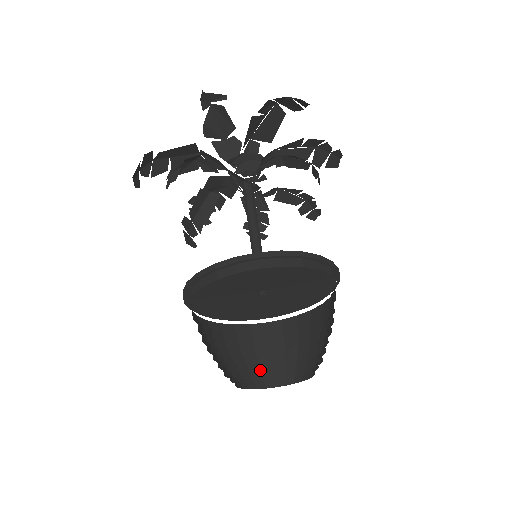
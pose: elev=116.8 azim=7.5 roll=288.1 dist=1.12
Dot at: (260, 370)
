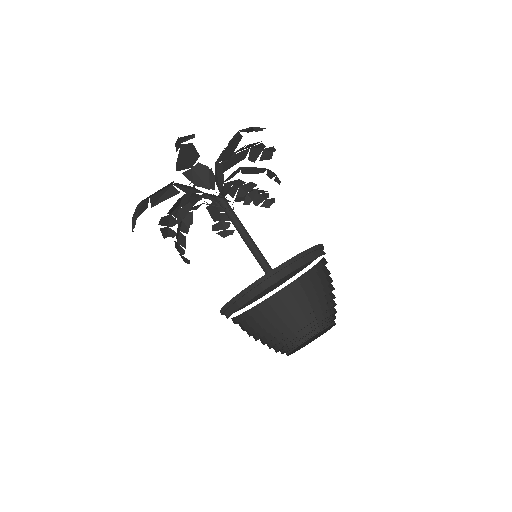
Dot at: (284, 336)
